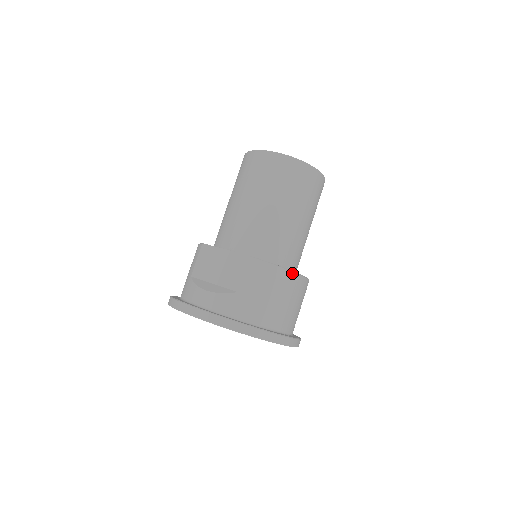
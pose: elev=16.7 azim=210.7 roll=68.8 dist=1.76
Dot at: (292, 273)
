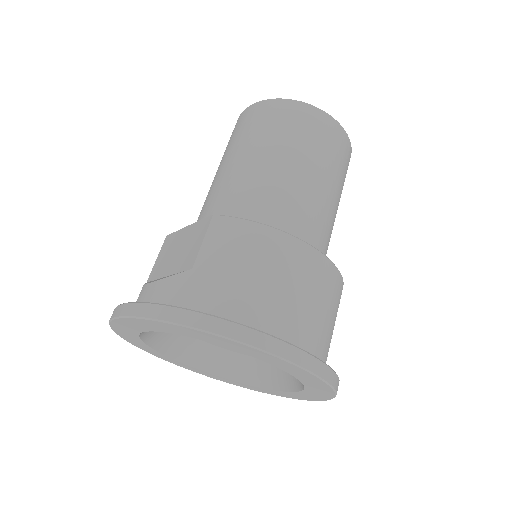
Dot at: (289, 237)
